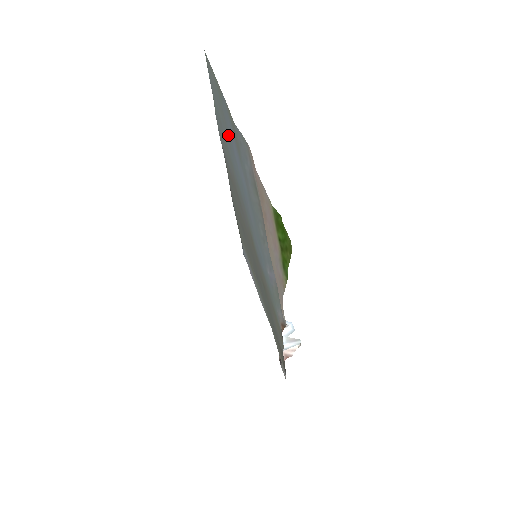
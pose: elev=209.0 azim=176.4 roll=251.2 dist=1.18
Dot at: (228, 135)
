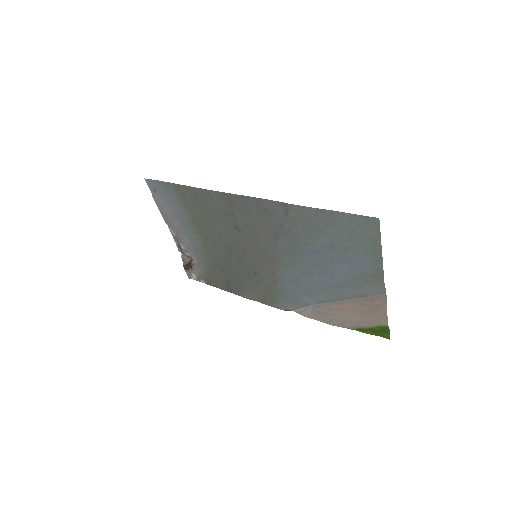
Dot at: (344, 251)
